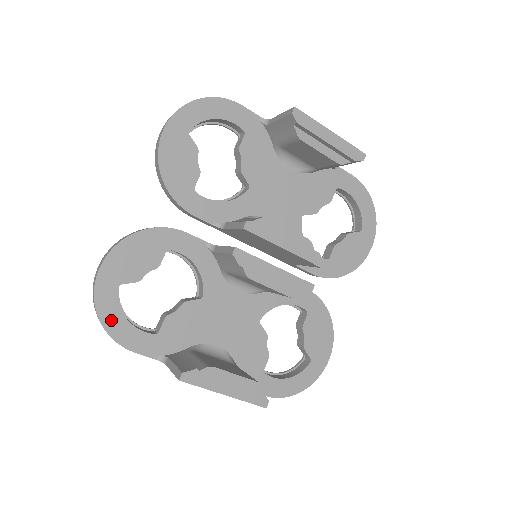
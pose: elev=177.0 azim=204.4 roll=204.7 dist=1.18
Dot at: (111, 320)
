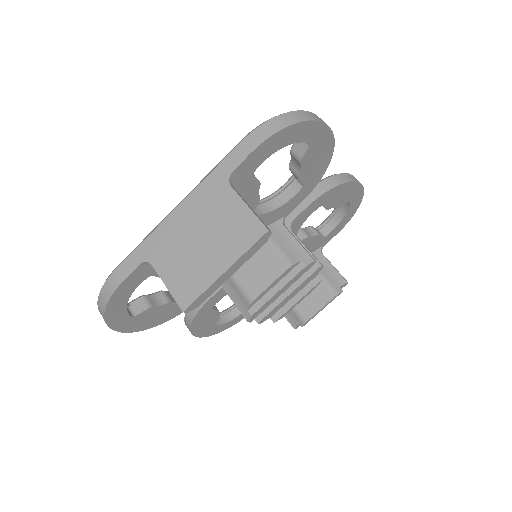
Dot at: (230, 325)
